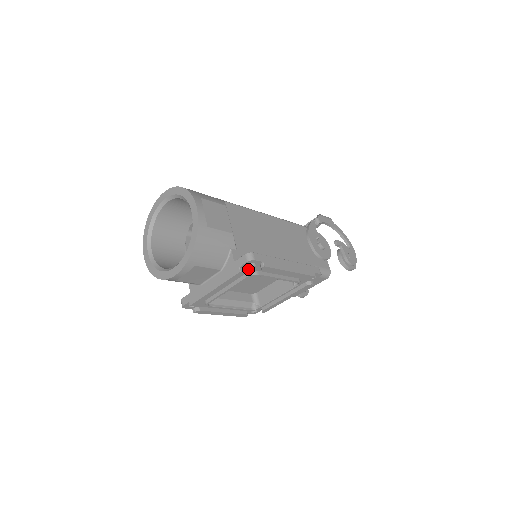
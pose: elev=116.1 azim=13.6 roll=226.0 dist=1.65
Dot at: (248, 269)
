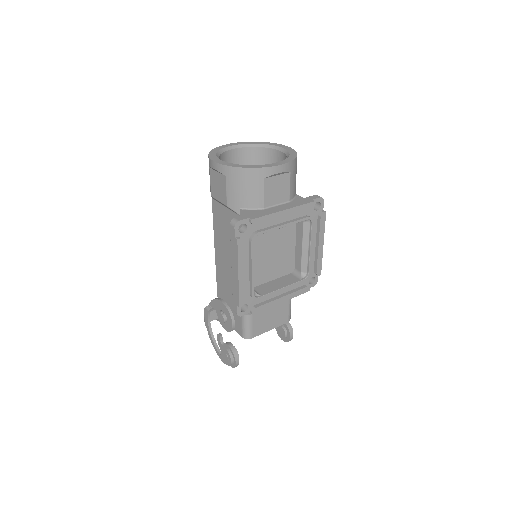
Dot at: (311, 210)
